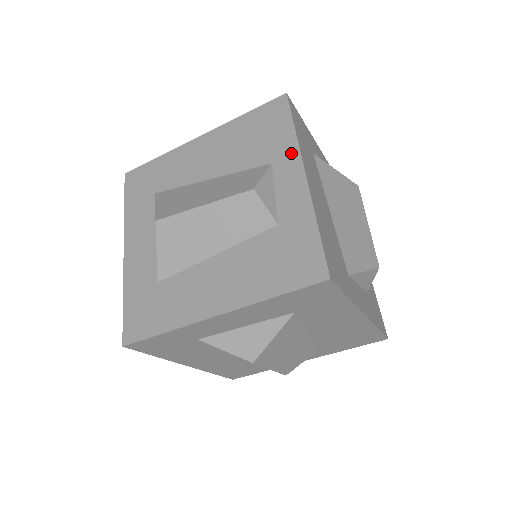
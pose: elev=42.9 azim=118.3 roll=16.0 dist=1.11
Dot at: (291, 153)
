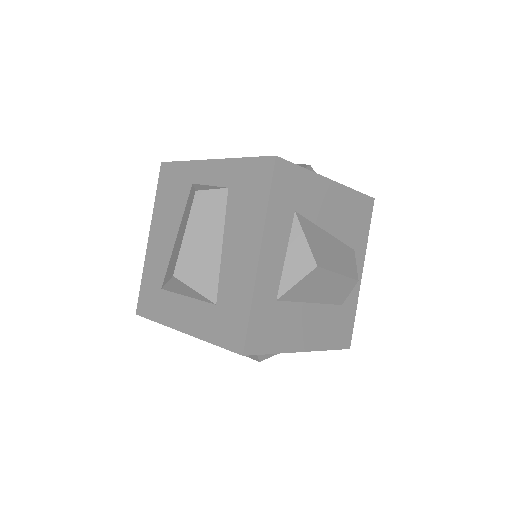
Dot at: (194, 167)
